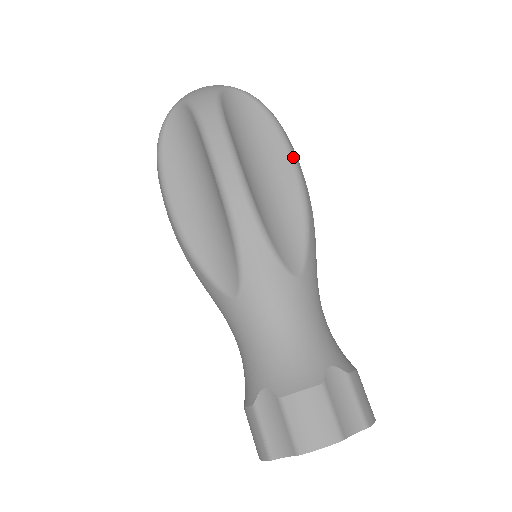
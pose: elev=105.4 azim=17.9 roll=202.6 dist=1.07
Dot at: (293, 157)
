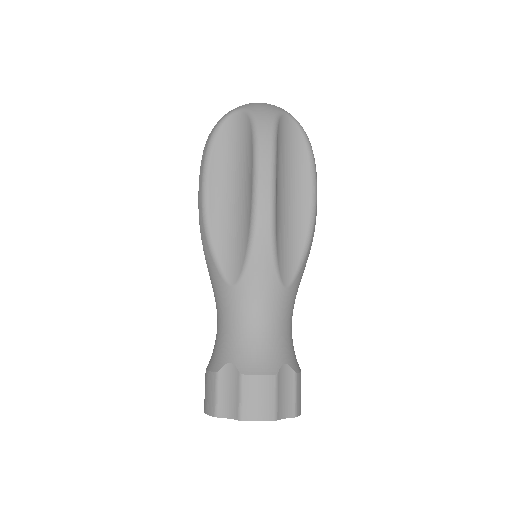
Dot at: (315, 191)
